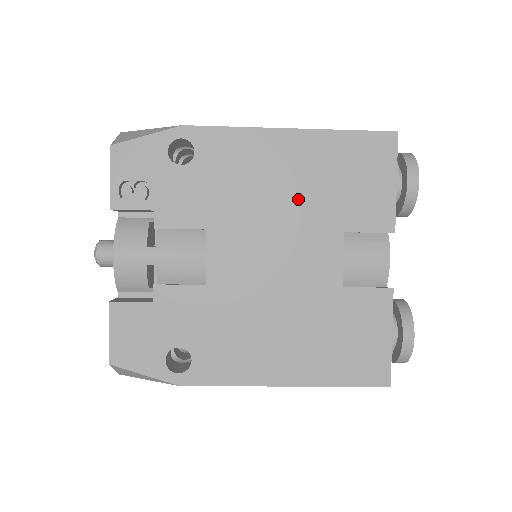
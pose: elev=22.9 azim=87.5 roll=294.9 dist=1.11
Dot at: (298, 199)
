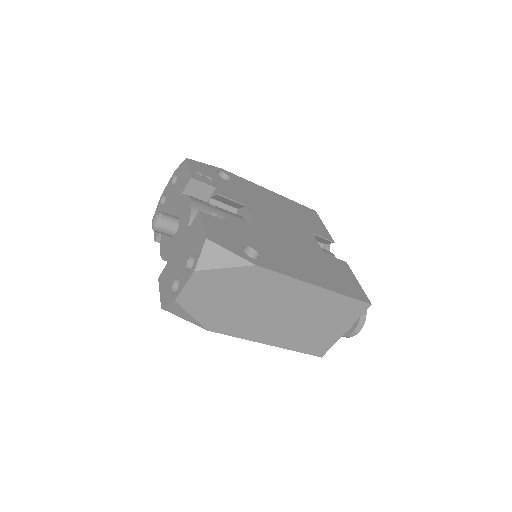
Dot at: (286, 214)
